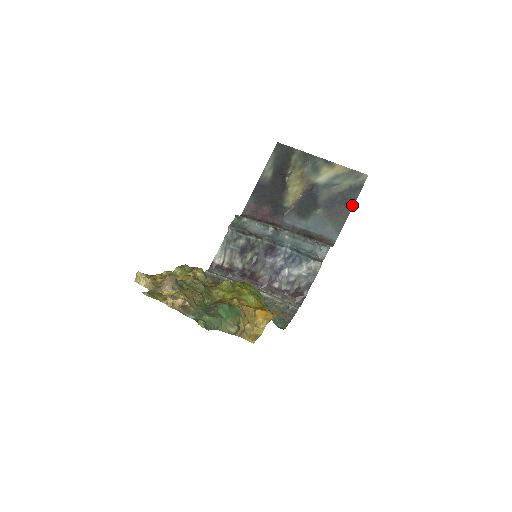
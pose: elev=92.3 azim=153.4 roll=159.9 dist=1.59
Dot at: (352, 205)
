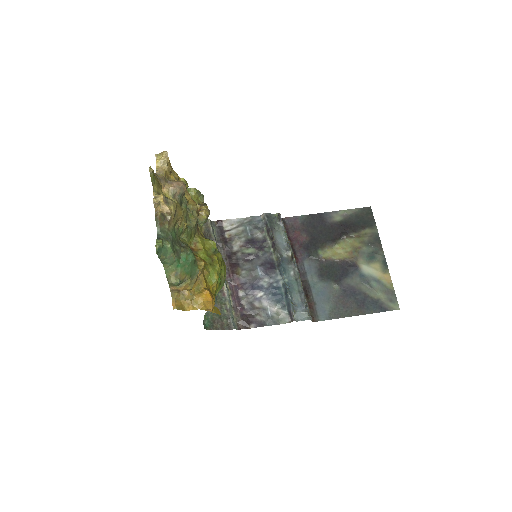
Dot at: (362, 313)
